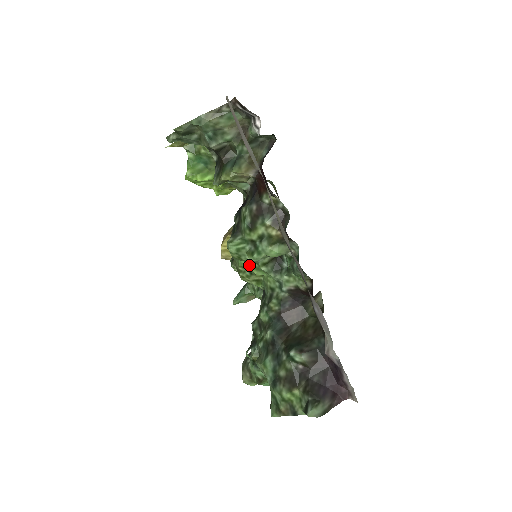
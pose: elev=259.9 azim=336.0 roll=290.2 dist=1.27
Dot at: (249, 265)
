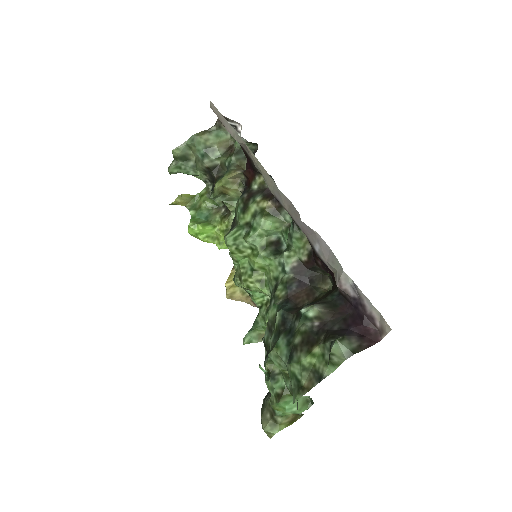
Dot at: (249, 257)
